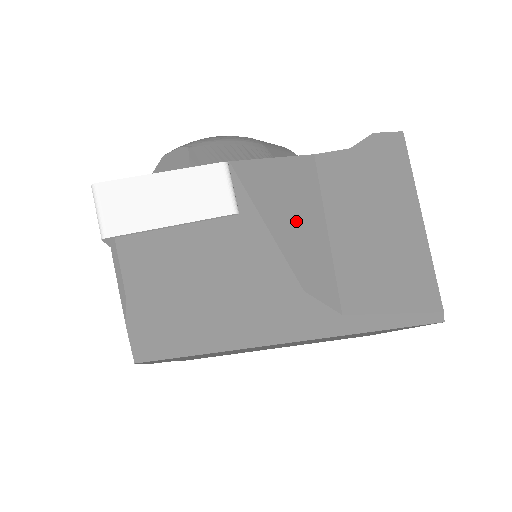
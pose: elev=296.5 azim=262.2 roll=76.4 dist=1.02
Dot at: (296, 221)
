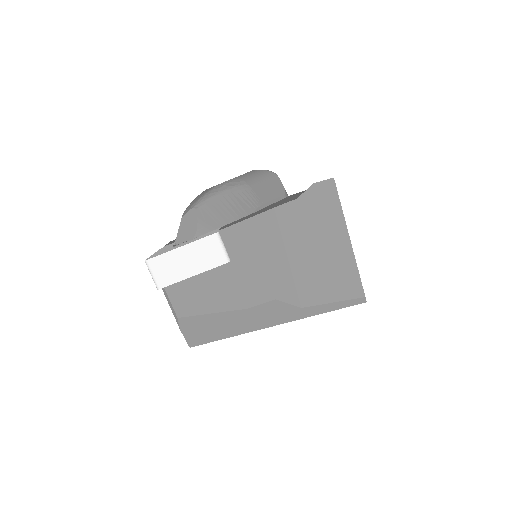
Dot at: (266, 257)
